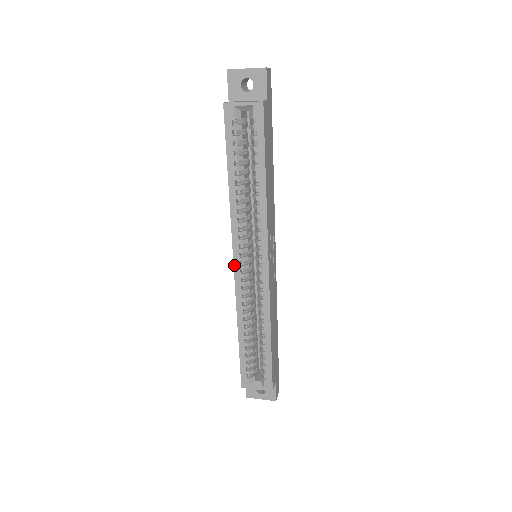
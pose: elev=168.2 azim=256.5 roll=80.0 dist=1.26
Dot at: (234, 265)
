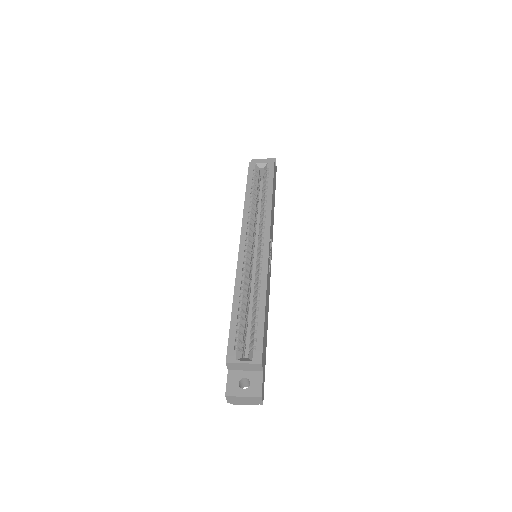
Dot at: (240, 246)
